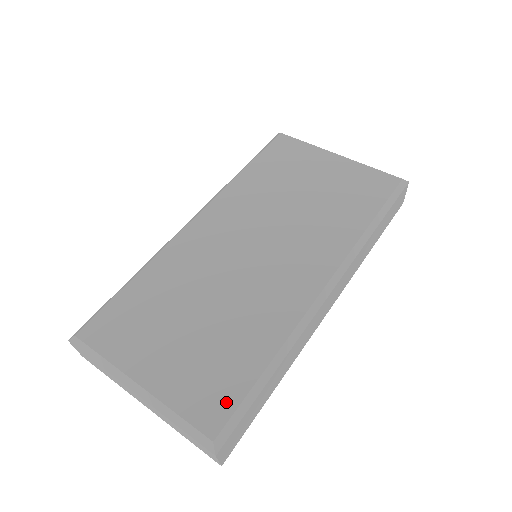
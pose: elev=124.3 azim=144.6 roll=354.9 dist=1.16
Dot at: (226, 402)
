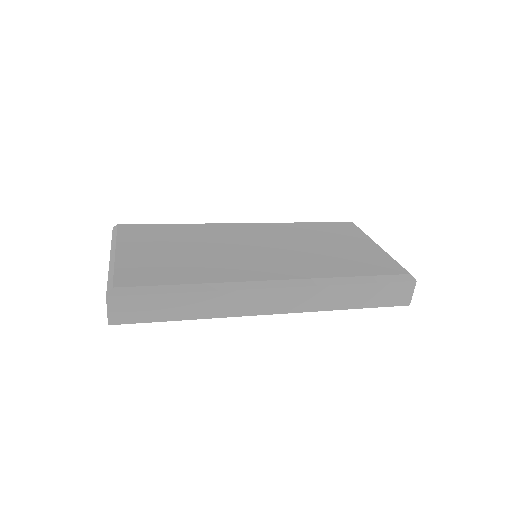
Dot at: (143, 281)
